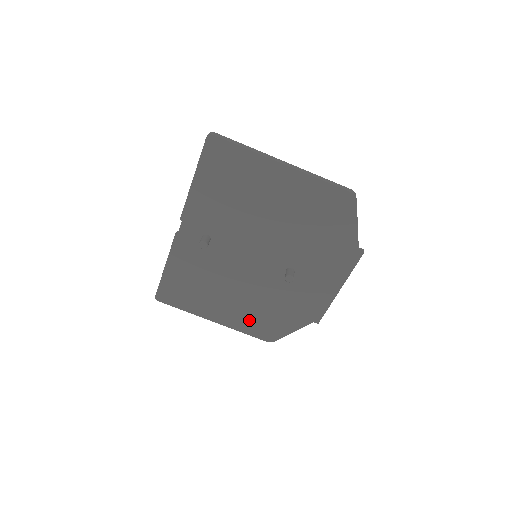
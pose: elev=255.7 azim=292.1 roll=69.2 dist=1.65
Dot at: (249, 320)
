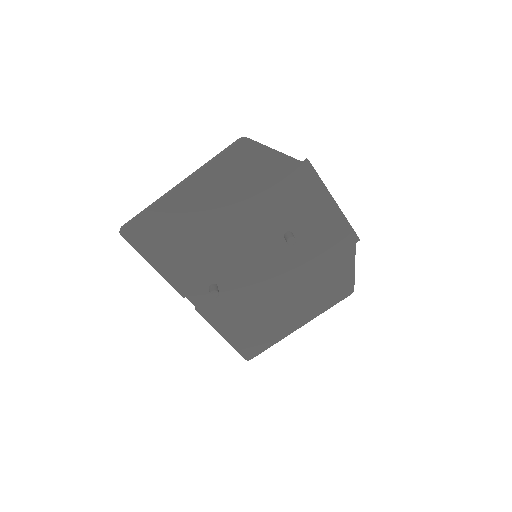
Dot at: (317, 297)
